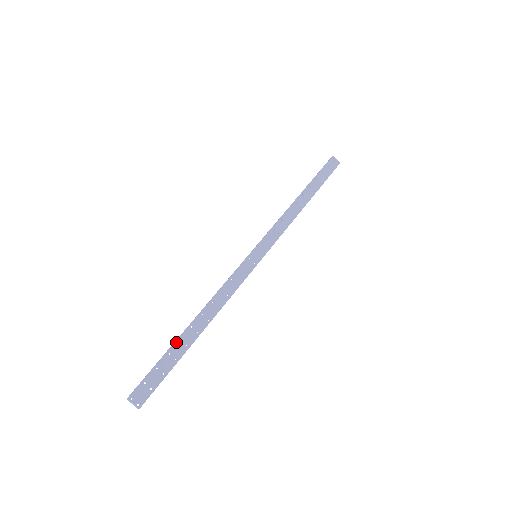
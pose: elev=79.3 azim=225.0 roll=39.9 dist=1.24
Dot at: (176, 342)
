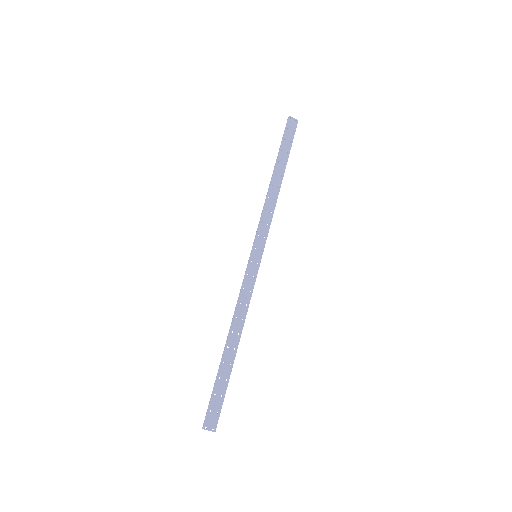
Dot at: (220, 366)
